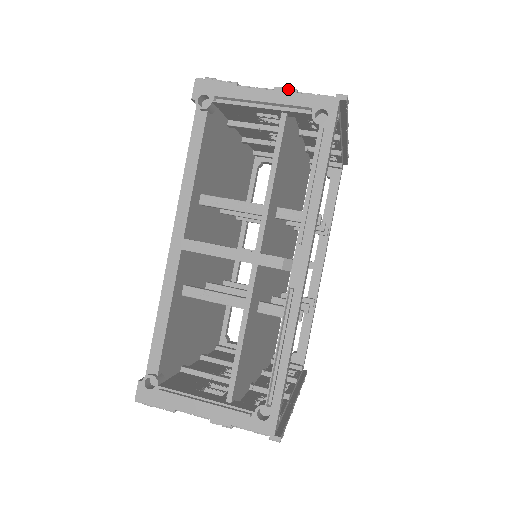
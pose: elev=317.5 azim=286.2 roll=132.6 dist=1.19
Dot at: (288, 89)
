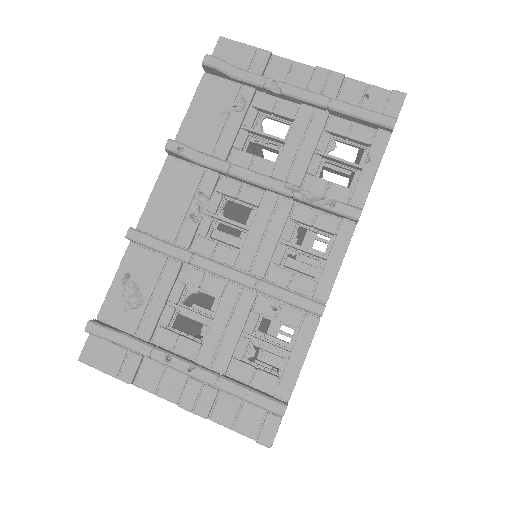
Dot at: occluded
